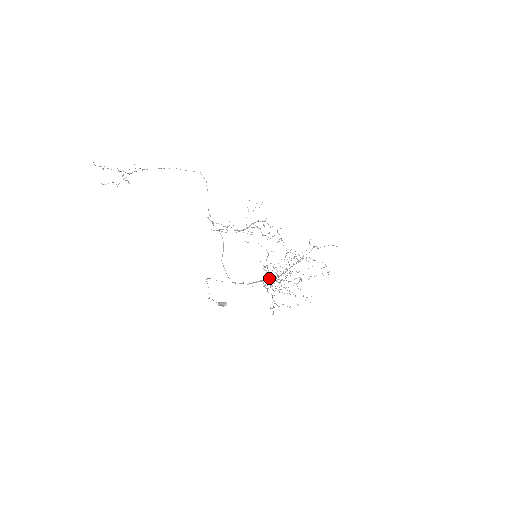
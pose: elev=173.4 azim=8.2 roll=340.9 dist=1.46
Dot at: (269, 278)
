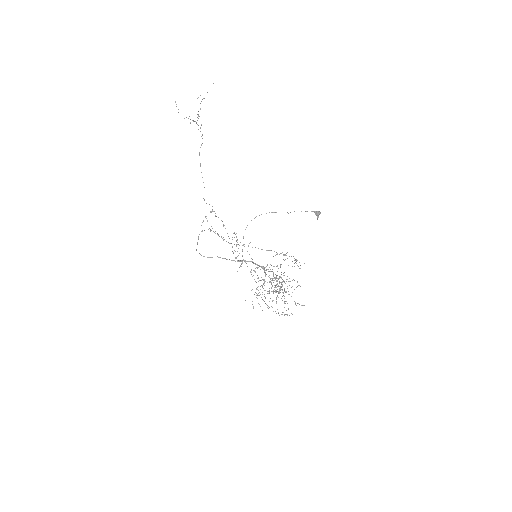
Dot at: (260, 280)
